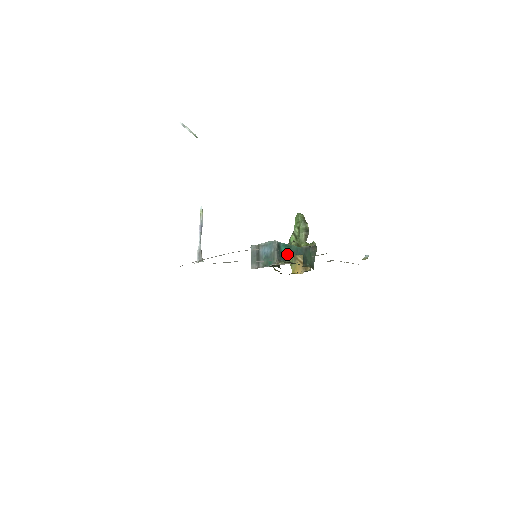
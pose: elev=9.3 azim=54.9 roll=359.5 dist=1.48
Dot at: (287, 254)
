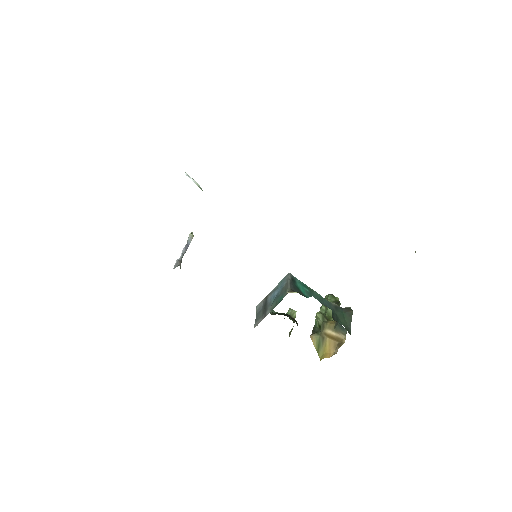
Dot at: (306, 294)
